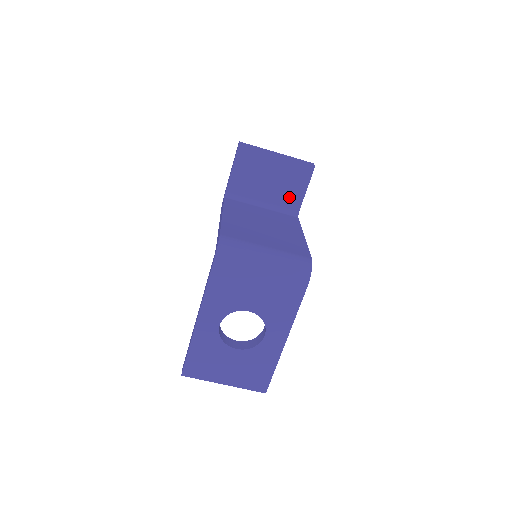
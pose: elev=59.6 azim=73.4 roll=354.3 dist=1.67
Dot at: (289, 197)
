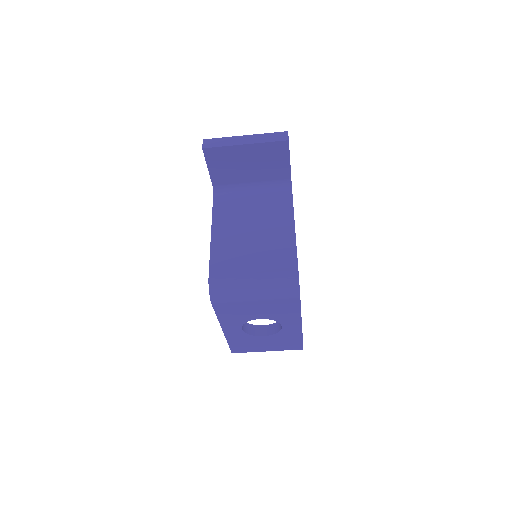
Dot at: (275, 172)
